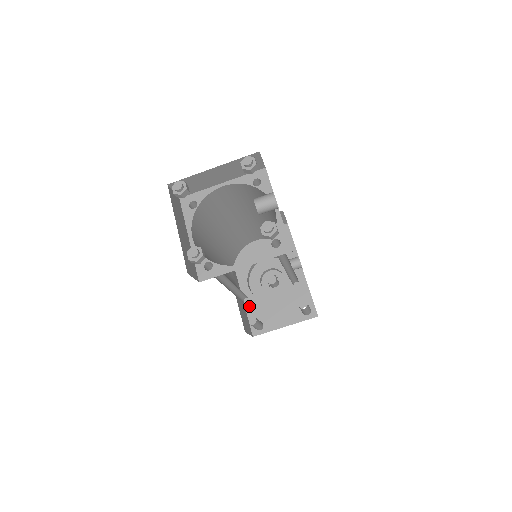
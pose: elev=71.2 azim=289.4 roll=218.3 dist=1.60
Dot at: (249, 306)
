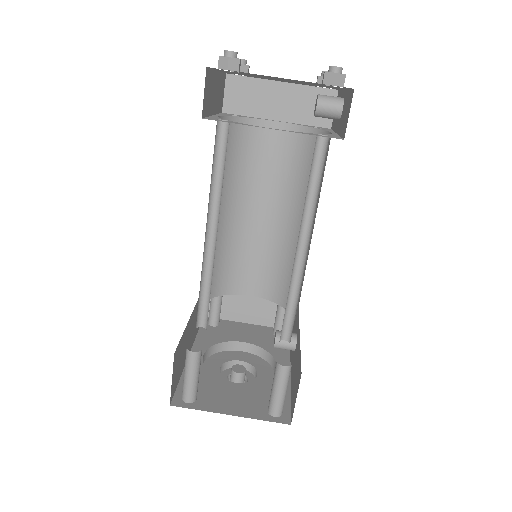
Dot at: occluded
